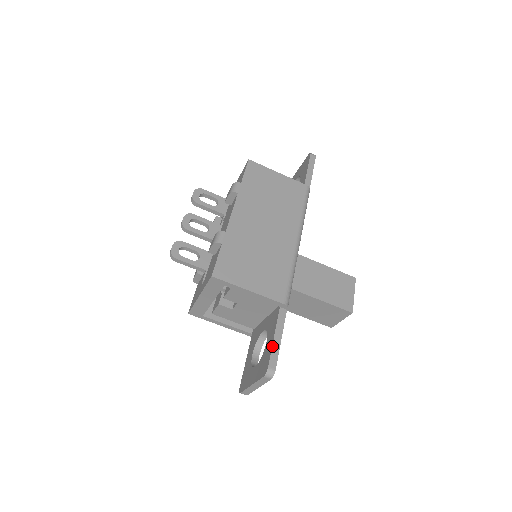
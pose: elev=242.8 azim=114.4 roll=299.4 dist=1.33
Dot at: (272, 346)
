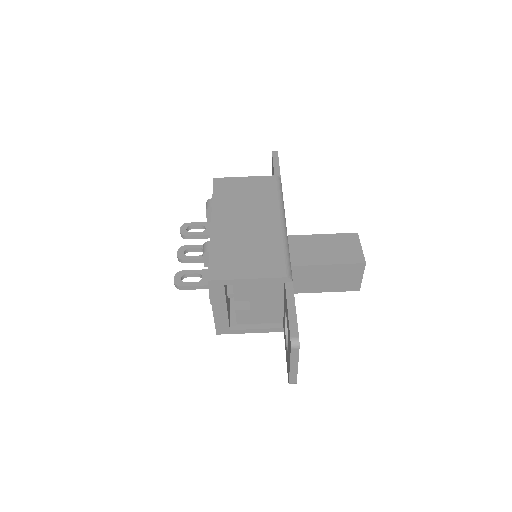
Dot at: (288, 318)
